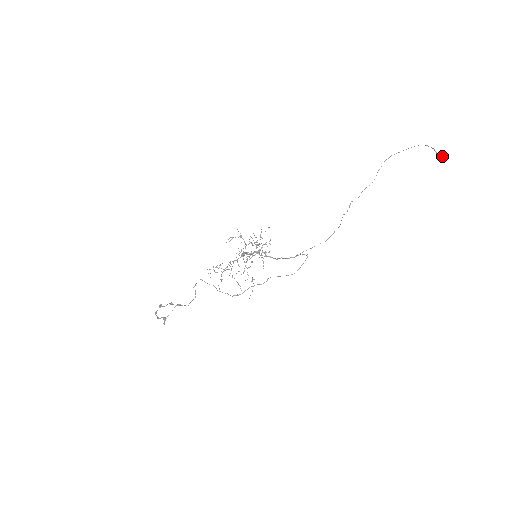
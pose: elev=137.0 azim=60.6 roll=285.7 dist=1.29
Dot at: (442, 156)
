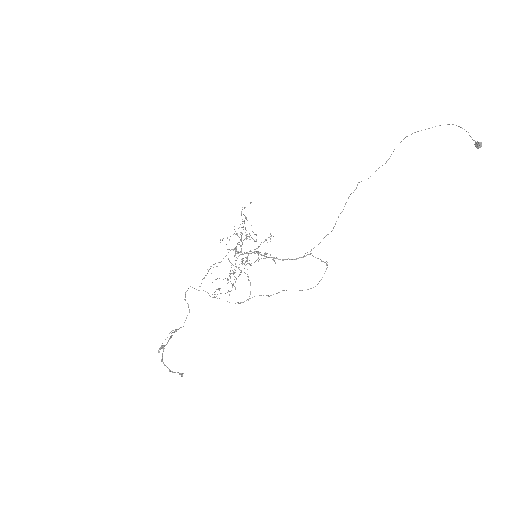
Dot at: occluded
